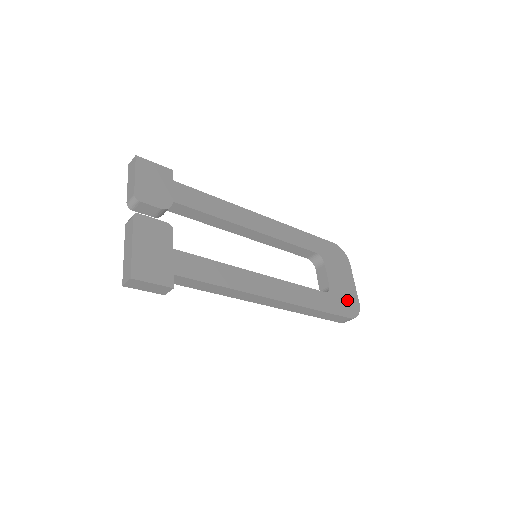
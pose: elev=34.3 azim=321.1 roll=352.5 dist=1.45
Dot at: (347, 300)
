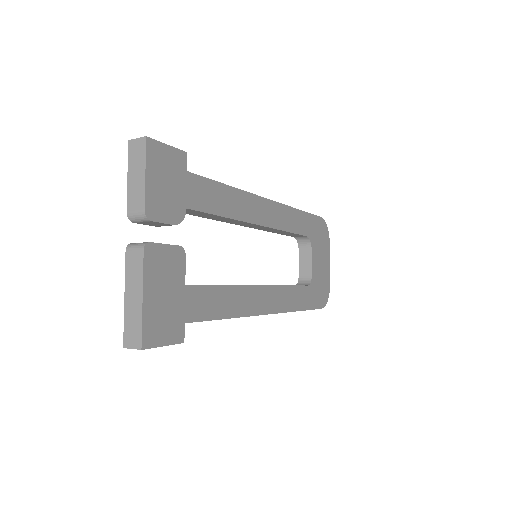
Dot at: (322, 287)
